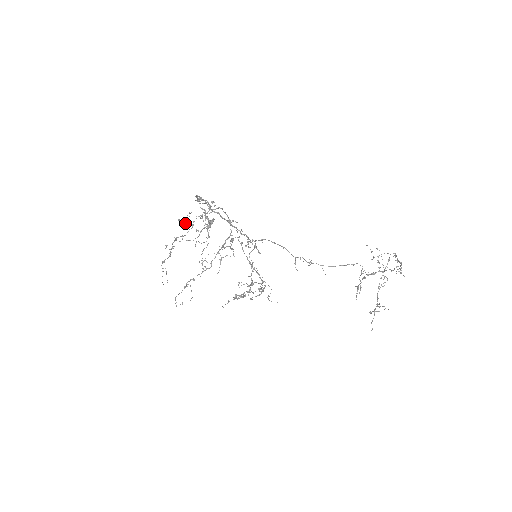
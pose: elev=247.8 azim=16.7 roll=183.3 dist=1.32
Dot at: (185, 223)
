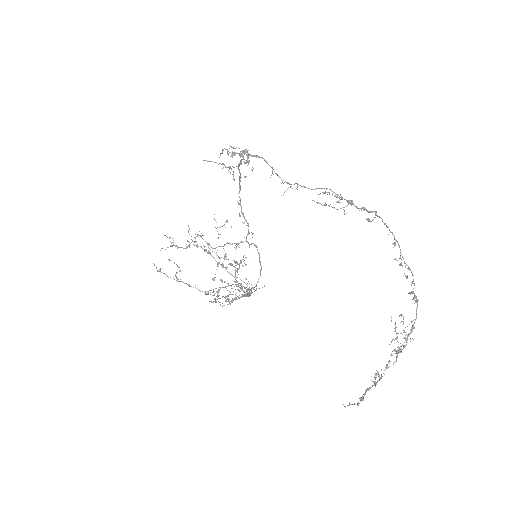
Dot at: (219, 234)
